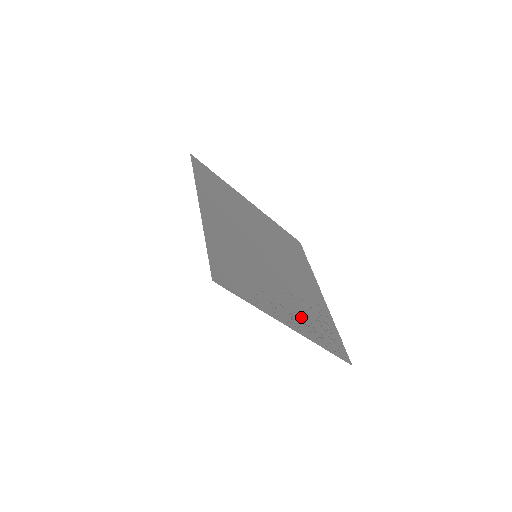
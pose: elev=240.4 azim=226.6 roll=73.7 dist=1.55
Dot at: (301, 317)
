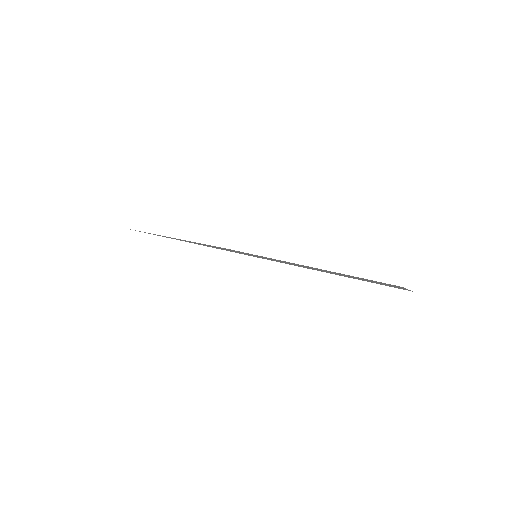
Dot at: occluded
